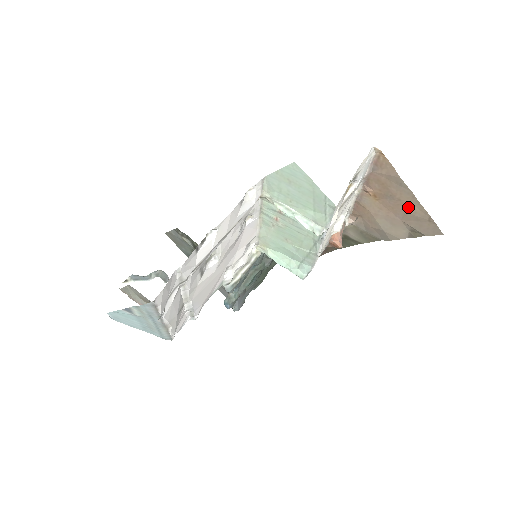
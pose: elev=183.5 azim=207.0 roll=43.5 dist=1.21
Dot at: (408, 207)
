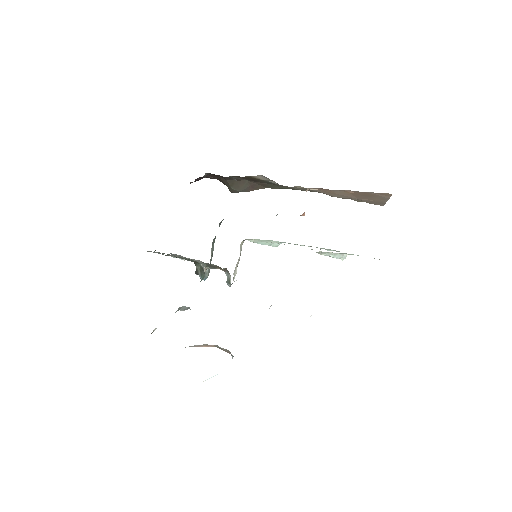
Dot at: (374, 200)
